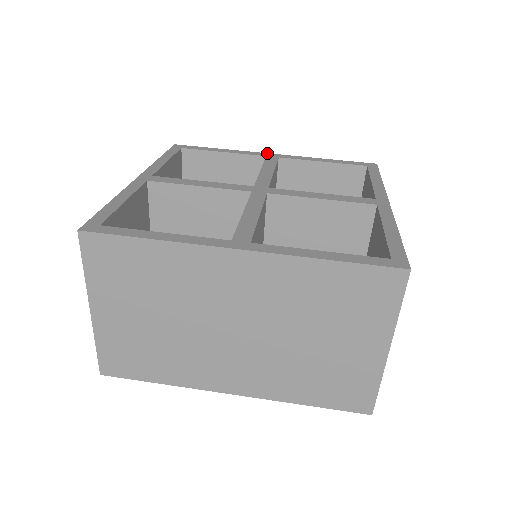
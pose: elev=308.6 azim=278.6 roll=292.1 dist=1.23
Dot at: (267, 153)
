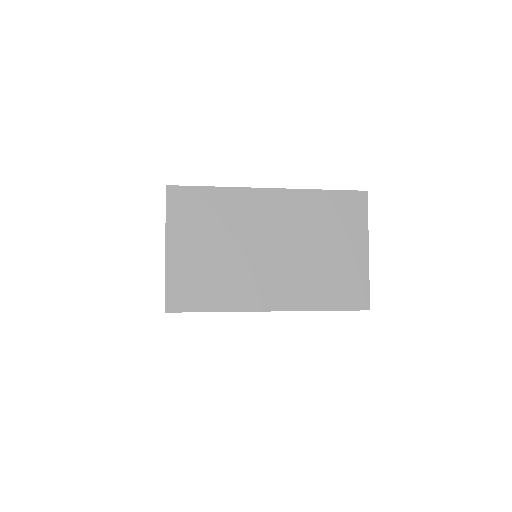
Dot at: occluded
